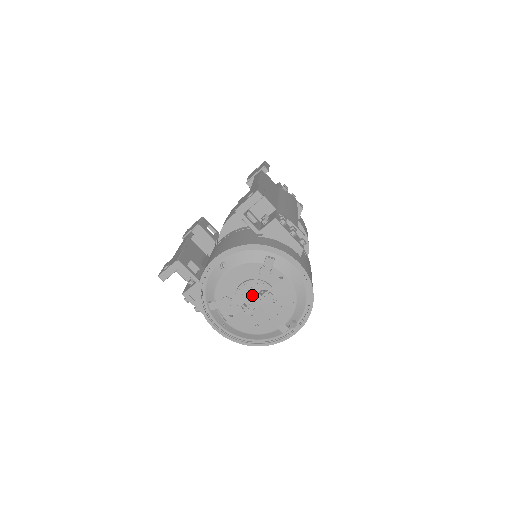
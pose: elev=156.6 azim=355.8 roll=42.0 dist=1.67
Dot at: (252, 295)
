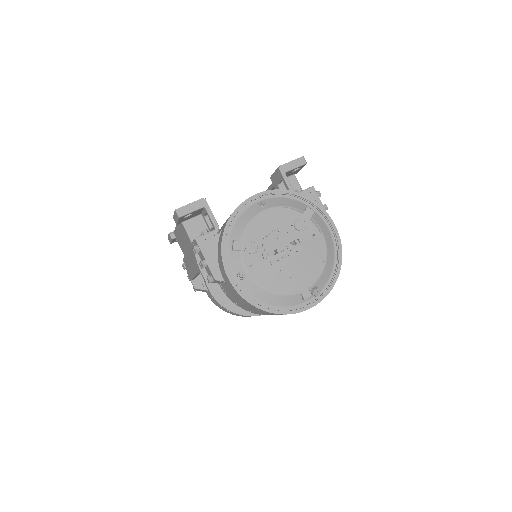
Dot at: (284, 243)
